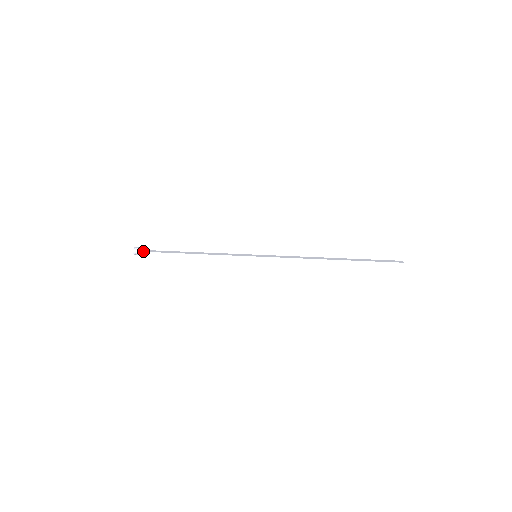
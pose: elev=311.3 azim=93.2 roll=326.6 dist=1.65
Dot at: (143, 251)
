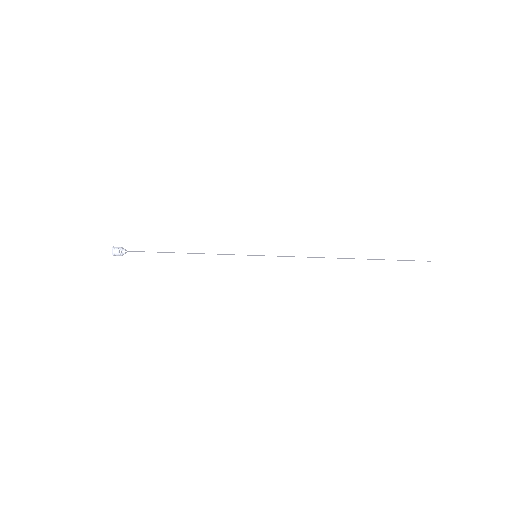
Dot at: (123, 251)
